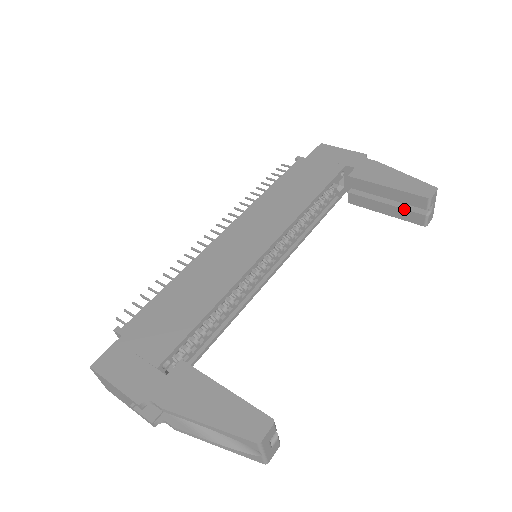
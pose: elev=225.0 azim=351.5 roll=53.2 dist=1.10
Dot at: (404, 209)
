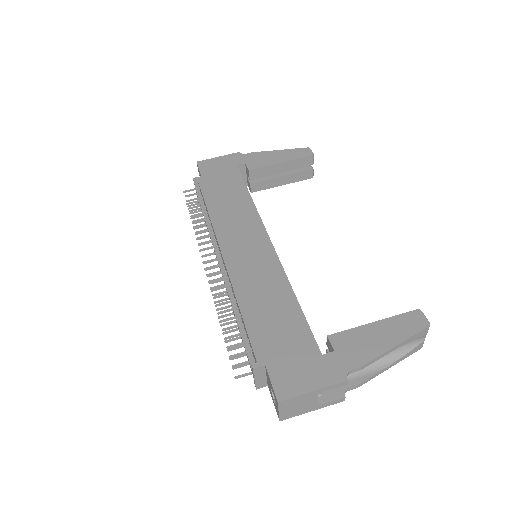
Dot at: (297, 173)
